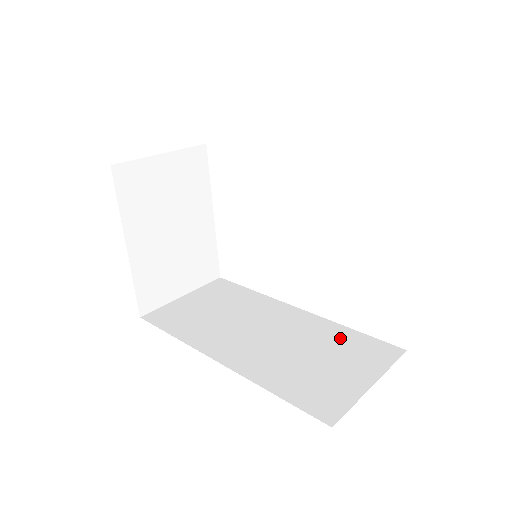
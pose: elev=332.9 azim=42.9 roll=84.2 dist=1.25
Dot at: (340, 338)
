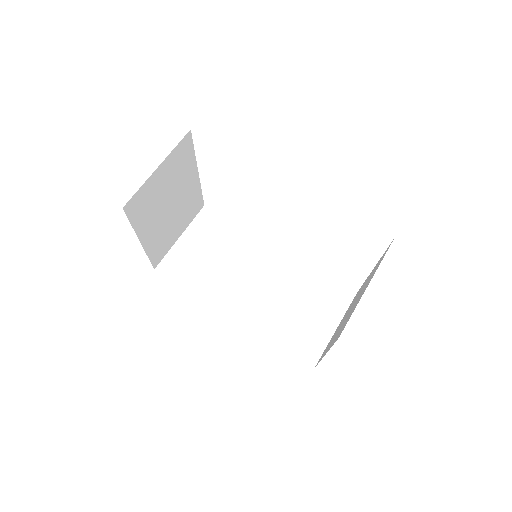
Dot at: (312, 283)
